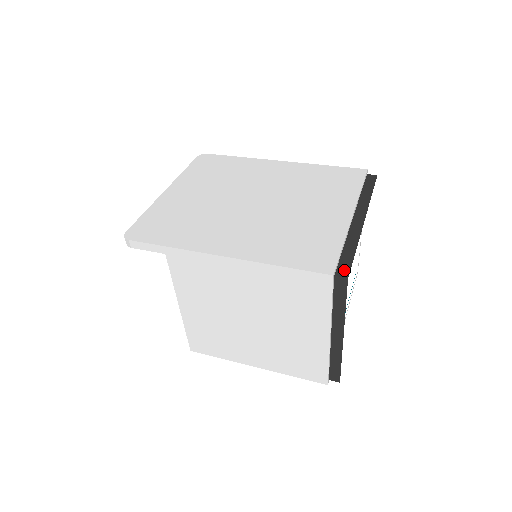
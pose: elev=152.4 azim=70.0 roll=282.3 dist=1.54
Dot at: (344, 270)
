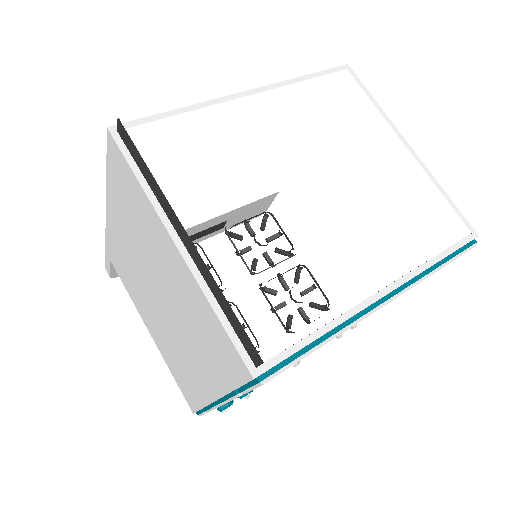
Dot at: occluded
